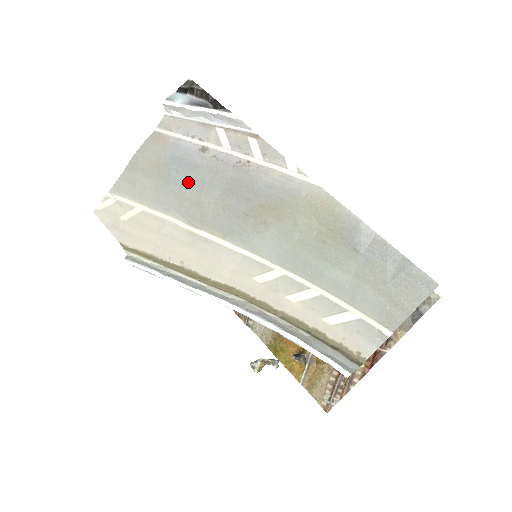
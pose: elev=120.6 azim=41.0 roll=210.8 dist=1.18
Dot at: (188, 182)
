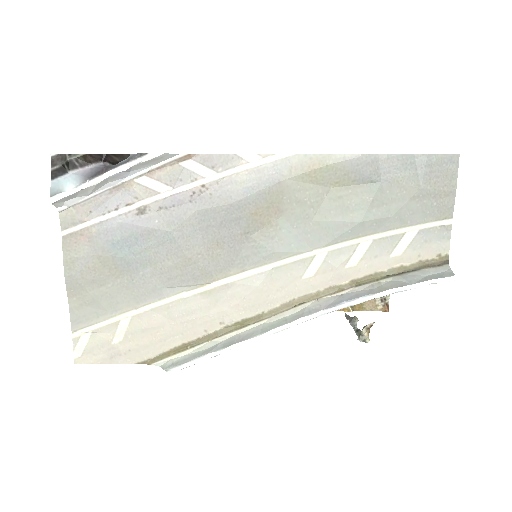
Dot at: (156, 253)
